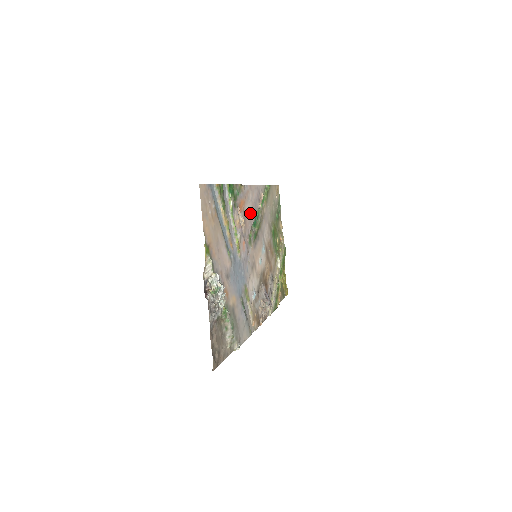
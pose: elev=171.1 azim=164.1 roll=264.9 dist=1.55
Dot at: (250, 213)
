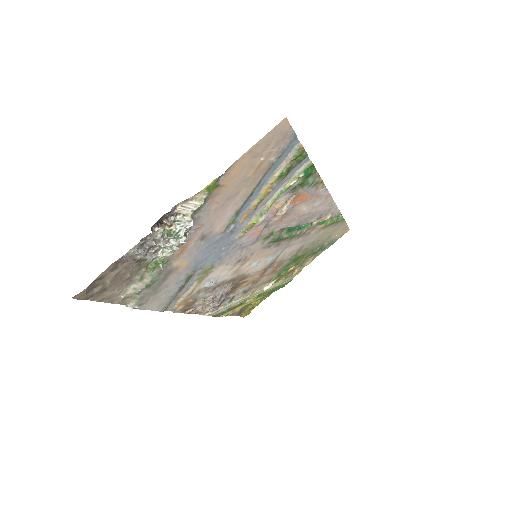
Dot at: (298, 216)
